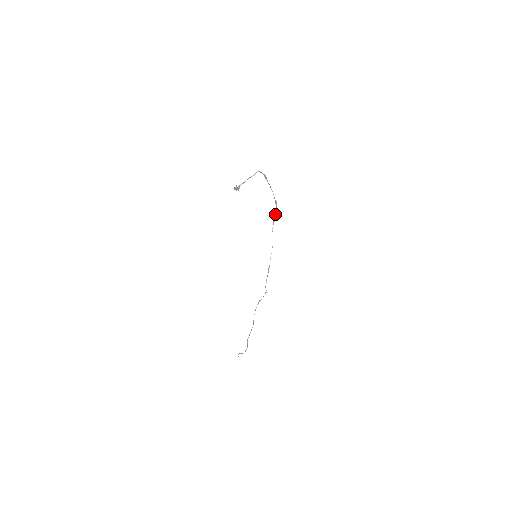
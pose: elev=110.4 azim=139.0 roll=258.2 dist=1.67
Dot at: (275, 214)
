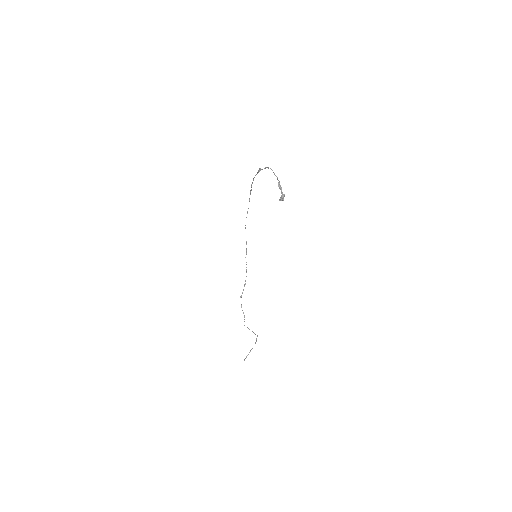
Dot at: occluded
